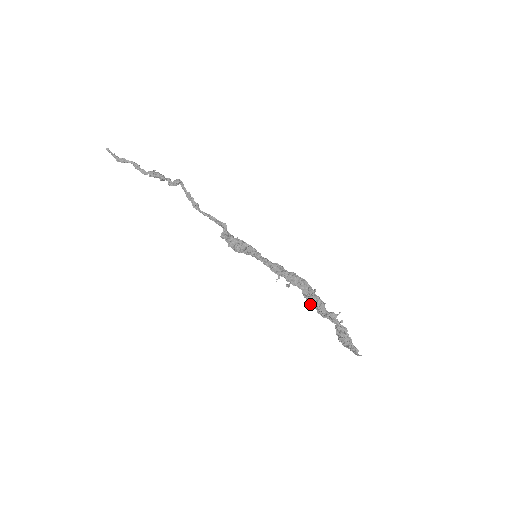
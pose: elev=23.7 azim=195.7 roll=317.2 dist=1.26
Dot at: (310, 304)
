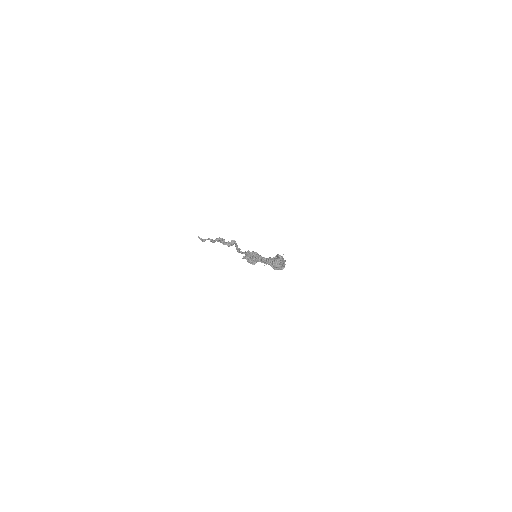
Dot at: occluded
